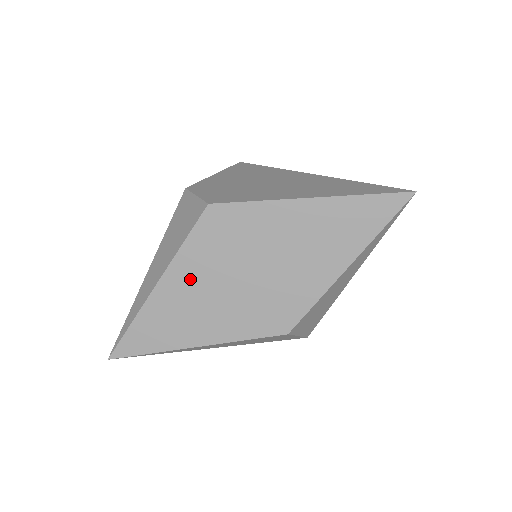
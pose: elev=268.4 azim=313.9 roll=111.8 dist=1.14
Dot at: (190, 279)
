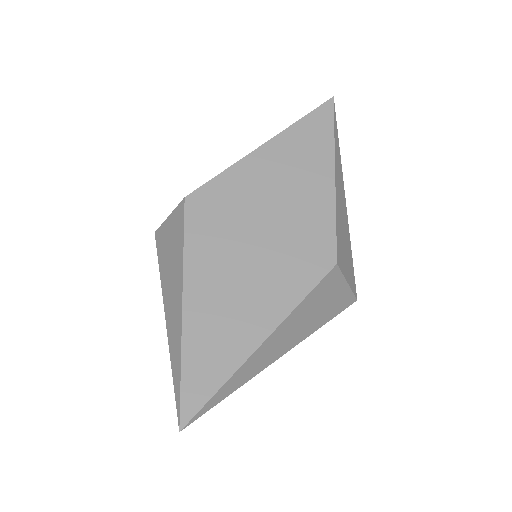
Dot at: (212, 274)
